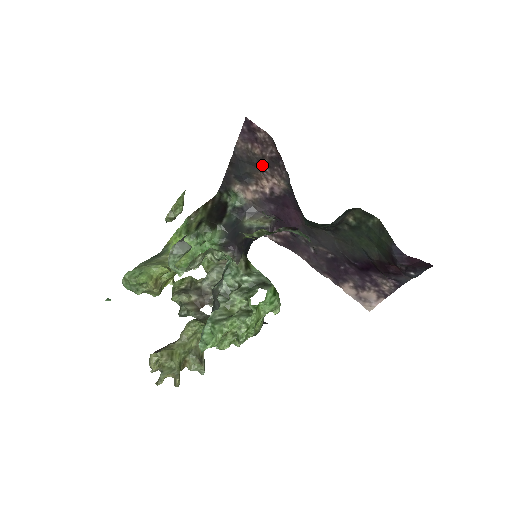
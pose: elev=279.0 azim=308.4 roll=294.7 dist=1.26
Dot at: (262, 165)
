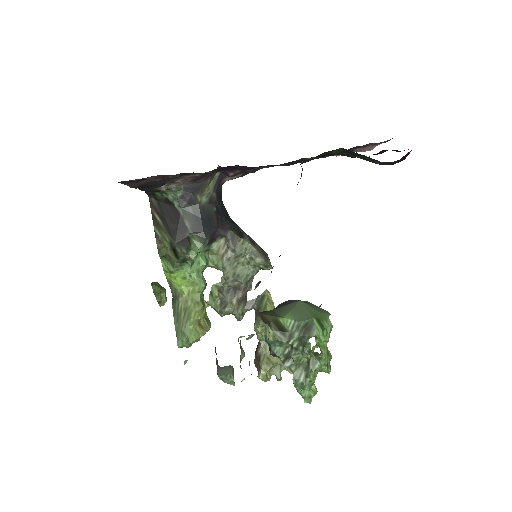
Dot at: occluded
